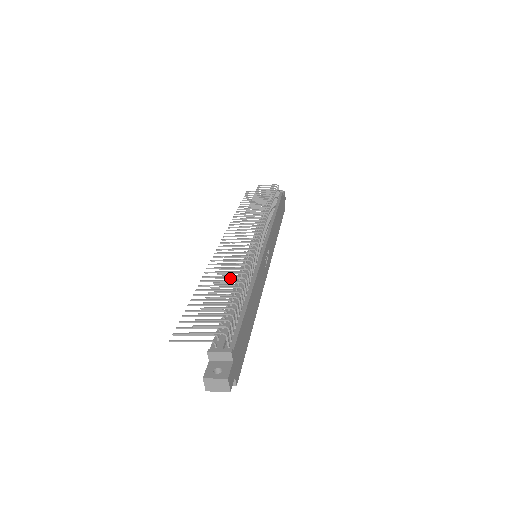
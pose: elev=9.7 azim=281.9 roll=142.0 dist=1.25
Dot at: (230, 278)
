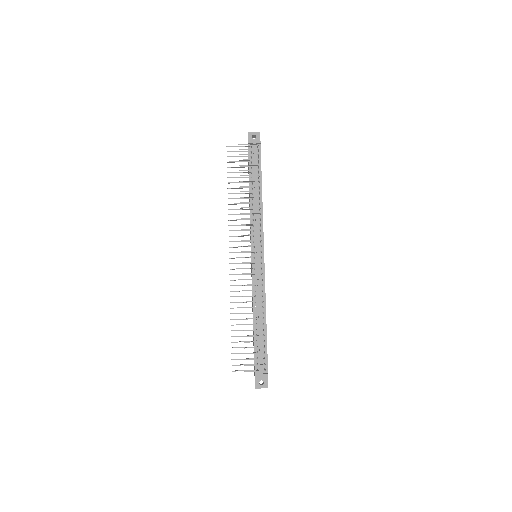
Dot at: (253, 313)
